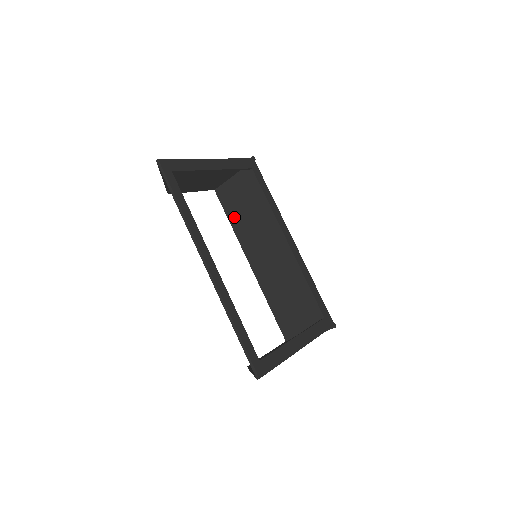
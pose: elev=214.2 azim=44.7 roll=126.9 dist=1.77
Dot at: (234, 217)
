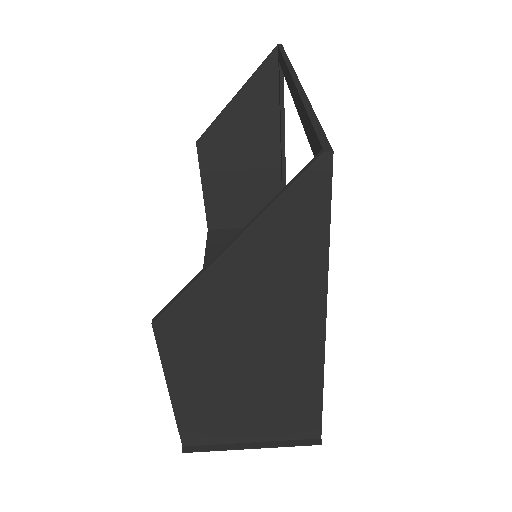
Dot at: occluded
